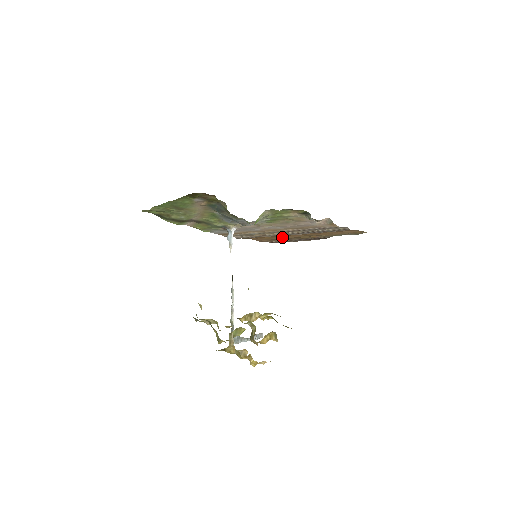
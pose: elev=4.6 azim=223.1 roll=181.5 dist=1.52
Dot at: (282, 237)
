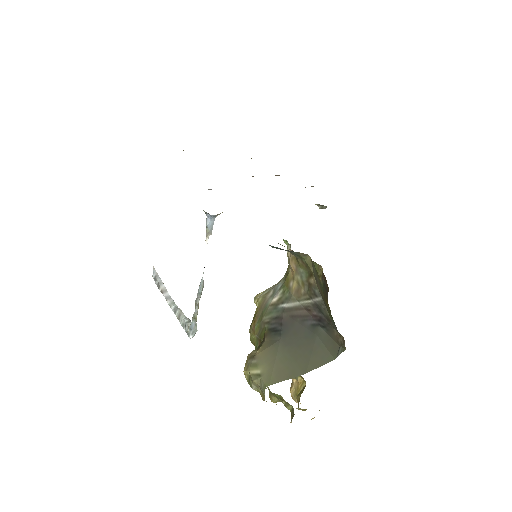
Dot at: occluded
